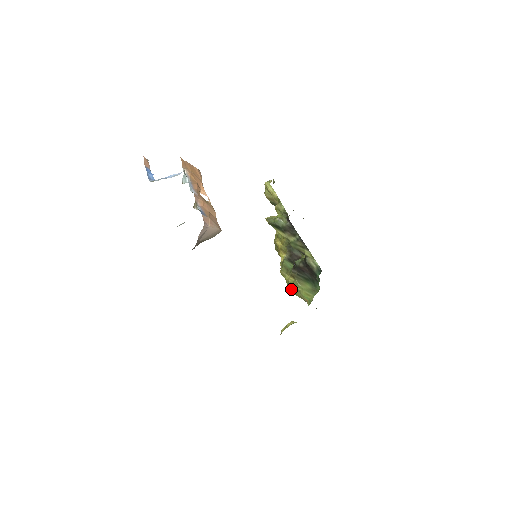
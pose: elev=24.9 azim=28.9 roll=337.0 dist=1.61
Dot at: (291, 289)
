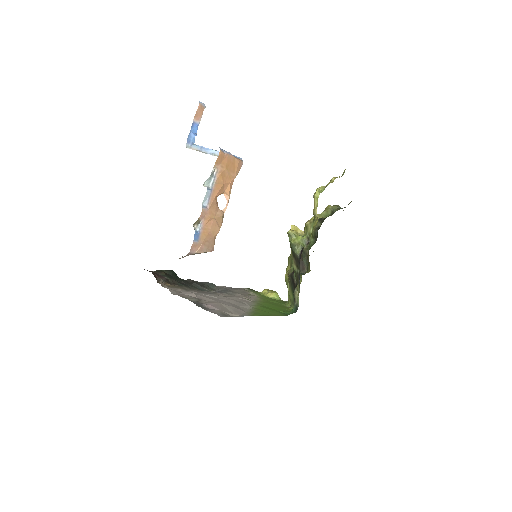
Dot at: occluded
